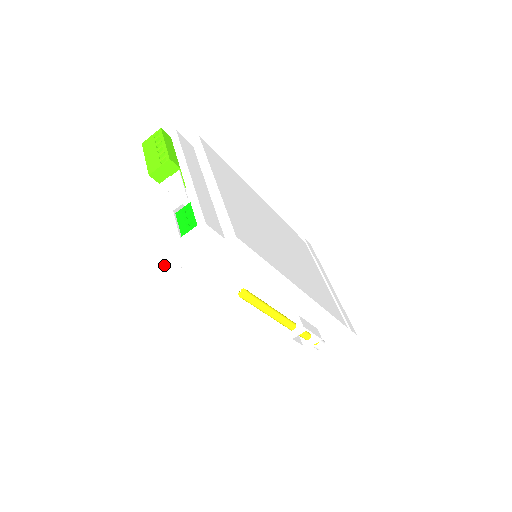
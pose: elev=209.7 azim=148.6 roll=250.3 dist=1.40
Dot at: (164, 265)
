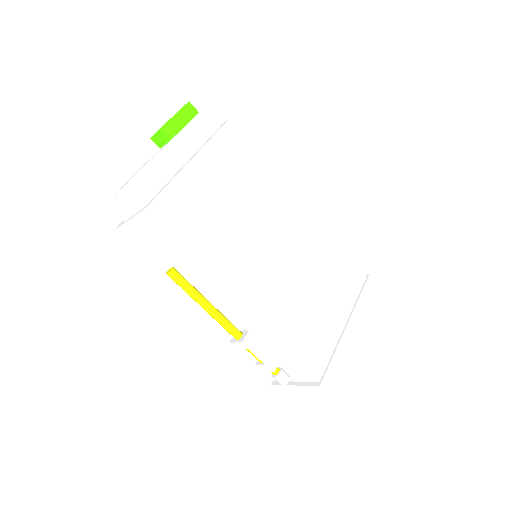
Dot at: occluded
